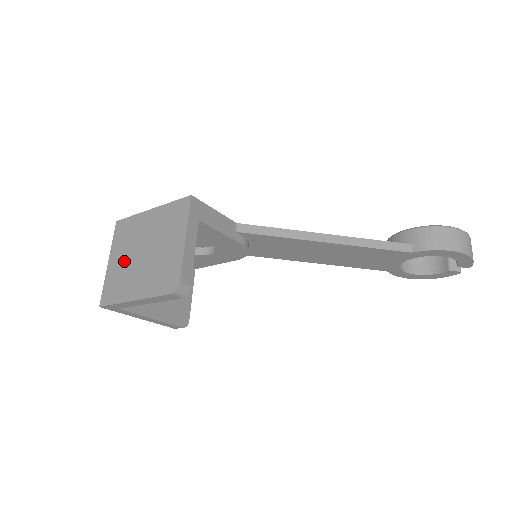
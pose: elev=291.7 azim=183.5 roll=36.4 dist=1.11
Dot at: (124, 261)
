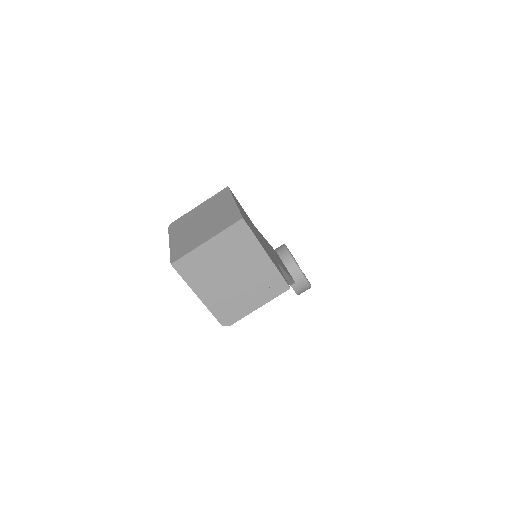
Dot at: (218, 261)
